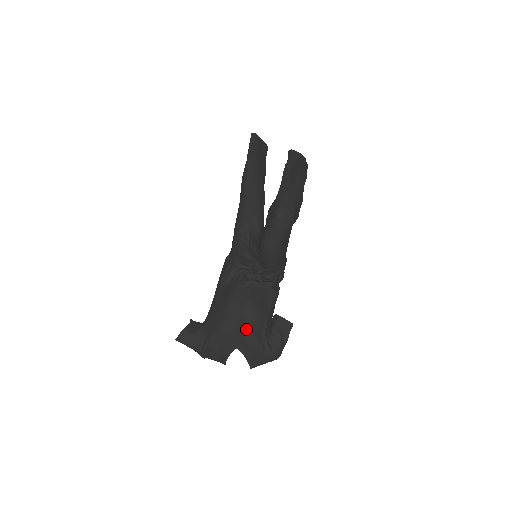
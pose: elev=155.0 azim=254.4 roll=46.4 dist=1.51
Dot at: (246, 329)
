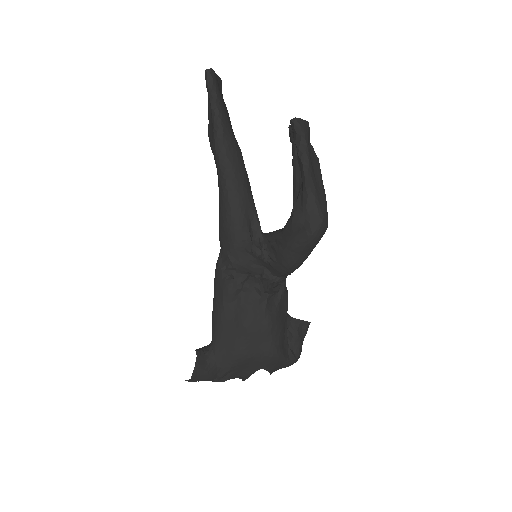
Dot at: (273, 351)
